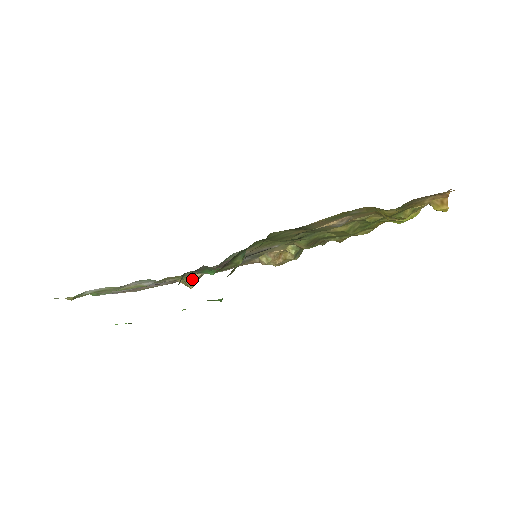
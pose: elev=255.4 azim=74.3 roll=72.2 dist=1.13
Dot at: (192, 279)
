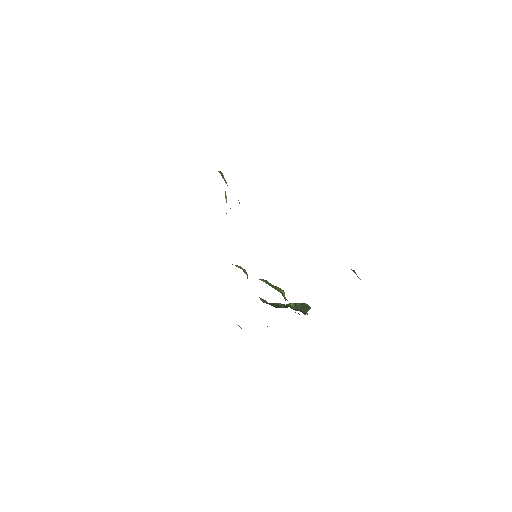
Dot at: (247, 278)
